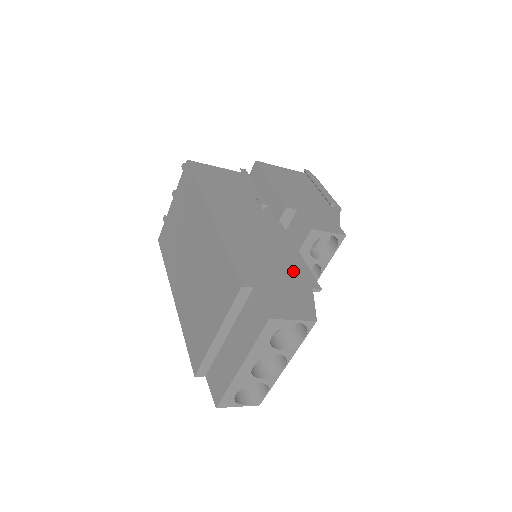
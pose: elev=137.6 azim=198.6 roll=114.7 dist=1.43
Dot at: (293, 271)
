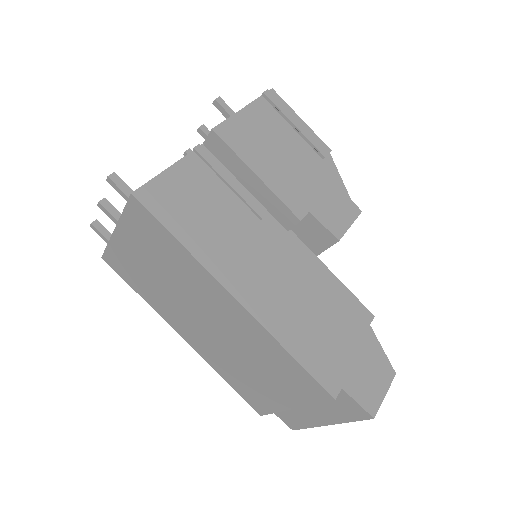
Dot at: (346, 316)
